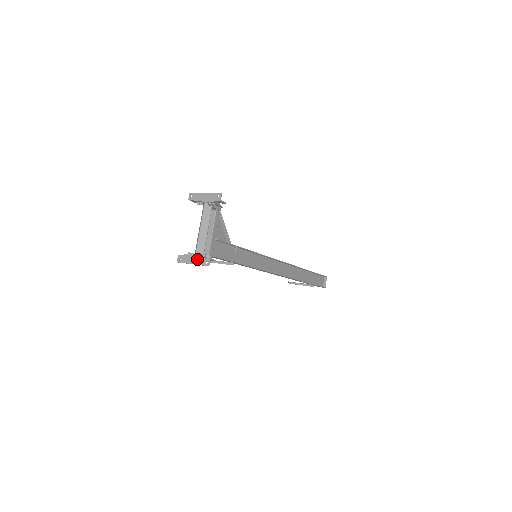
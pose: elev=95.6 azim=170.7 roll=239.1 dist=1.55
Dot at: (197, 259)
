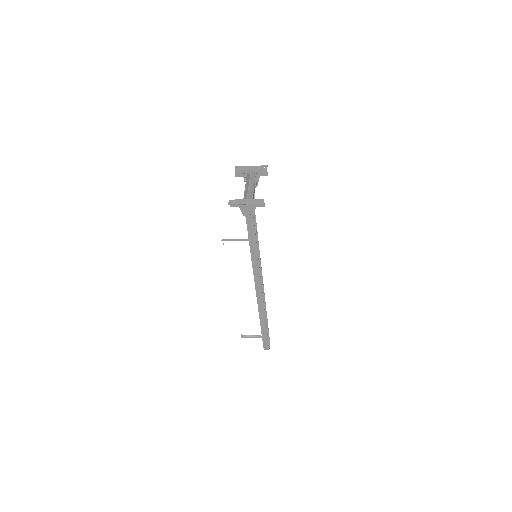
Dot at: (251, 200)
